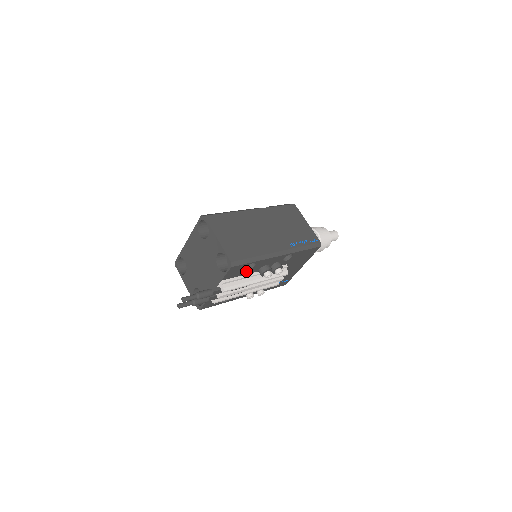
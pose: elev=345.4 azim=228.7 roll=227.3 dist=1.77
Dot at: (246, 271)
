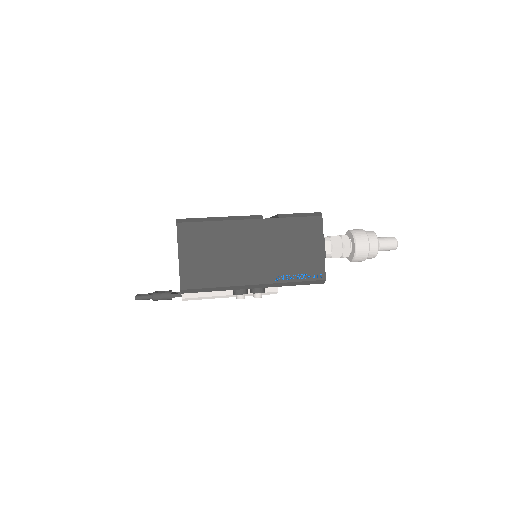
Dot at: occluded
